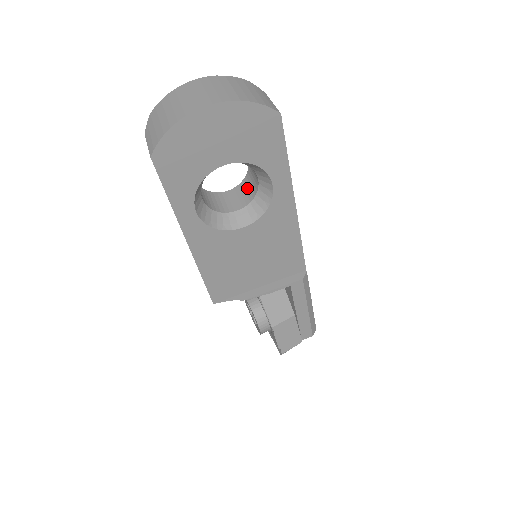
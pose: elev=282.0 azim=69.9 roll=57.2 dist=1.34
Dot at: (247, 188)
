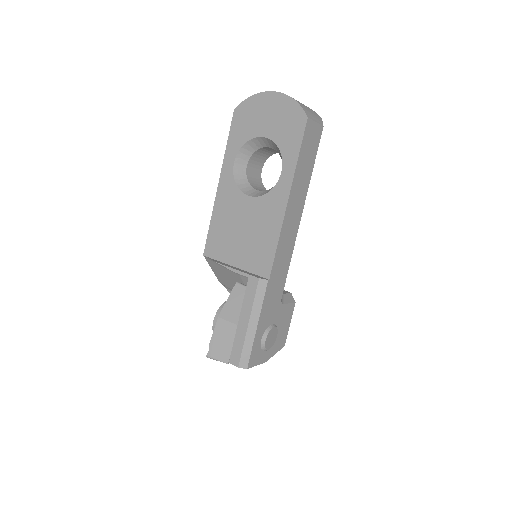
Dot at: occluded
